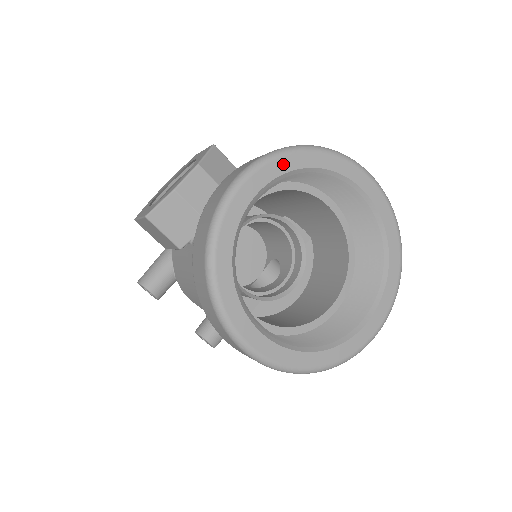
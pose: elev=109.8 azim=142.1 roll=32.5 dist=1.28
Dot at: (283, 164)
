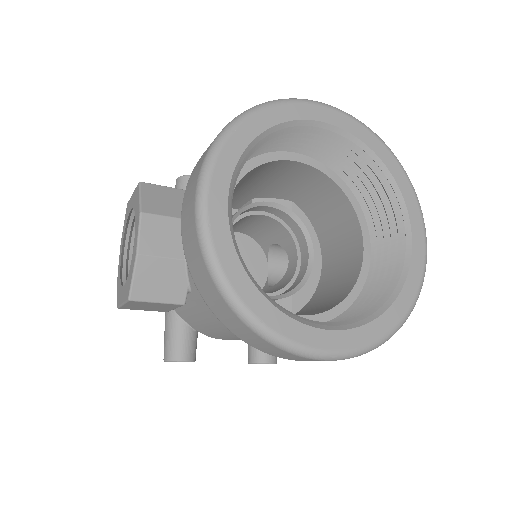
Dot at: (230, 152)
